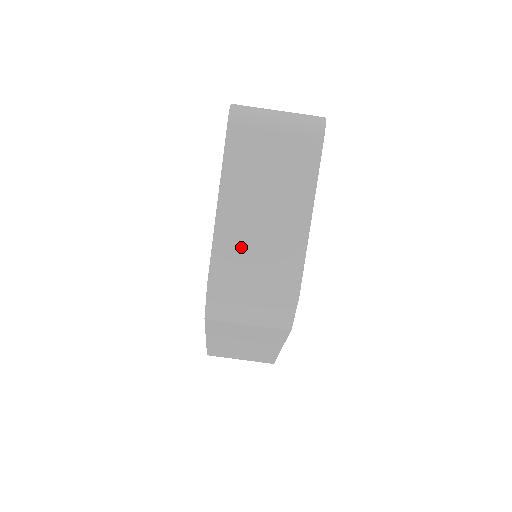
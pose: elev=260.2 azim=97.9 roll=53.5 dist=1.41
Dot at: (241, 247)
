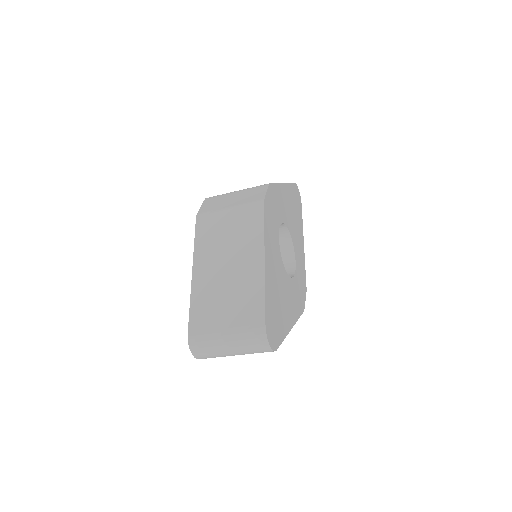
Dot at: occluded
